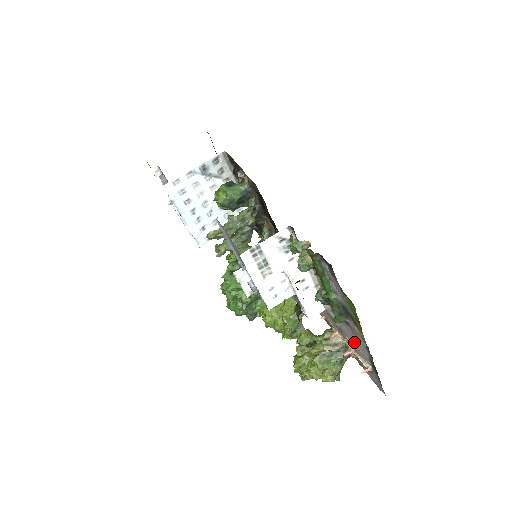
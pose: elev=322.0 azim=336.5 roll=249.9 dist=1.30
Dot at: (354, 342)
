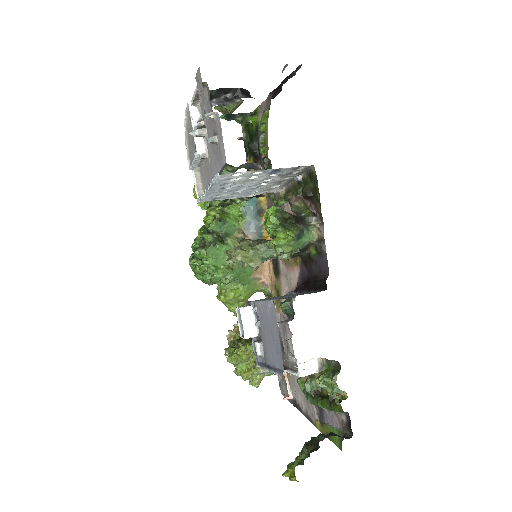
Dot at: (296, 385)
